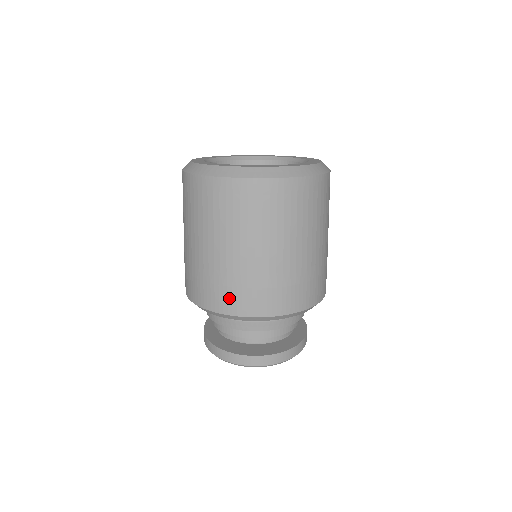
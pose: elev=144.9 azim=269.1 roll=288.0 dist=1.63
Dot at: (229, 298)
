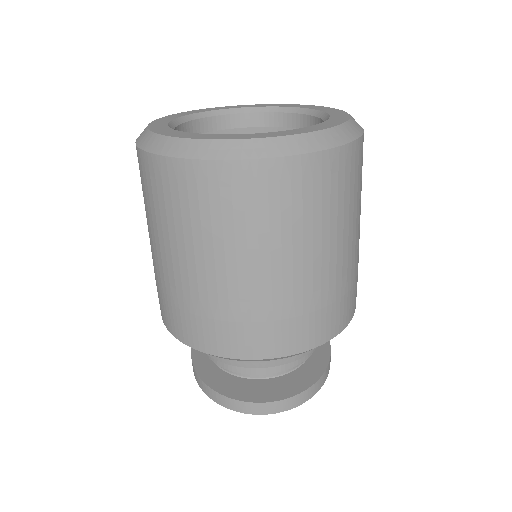
Dot at: (225, 336)
